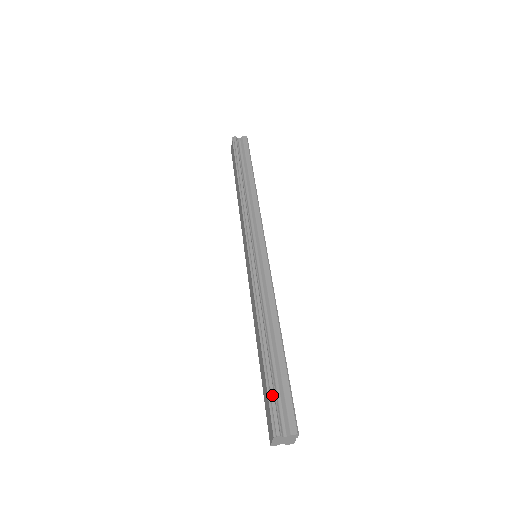
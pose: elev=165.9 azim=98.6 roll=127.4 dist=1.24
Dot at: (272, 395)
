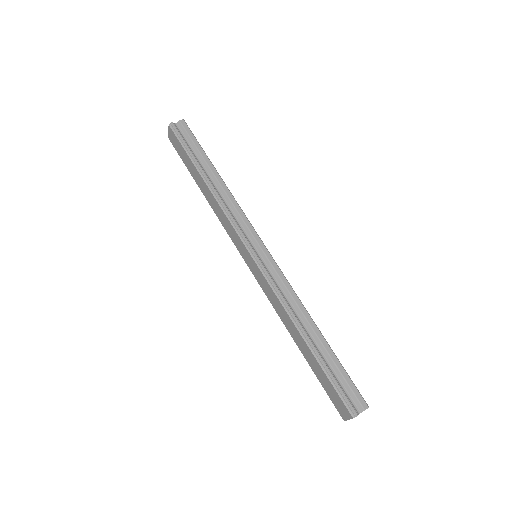
Dot at: (337, 385)
